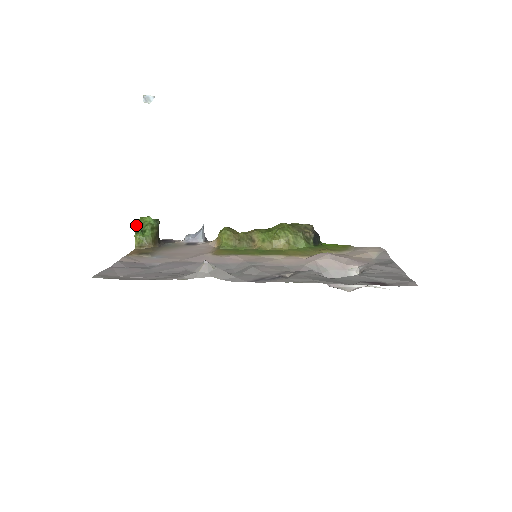
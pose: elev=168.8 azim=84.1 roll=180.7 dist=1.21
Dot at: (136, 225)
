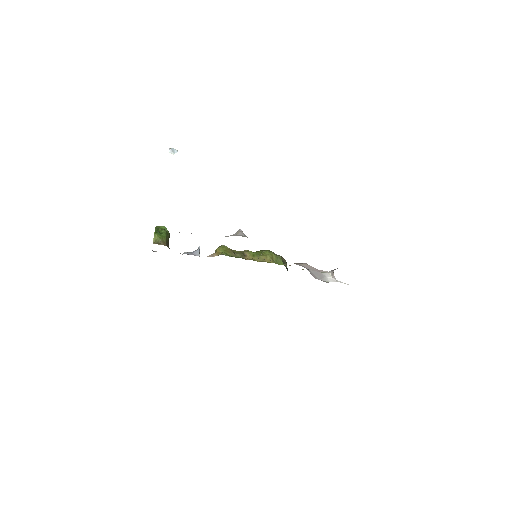
Dot at: (155, 227)
